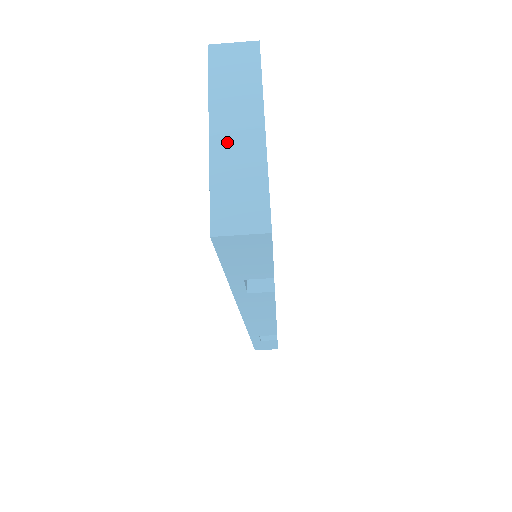
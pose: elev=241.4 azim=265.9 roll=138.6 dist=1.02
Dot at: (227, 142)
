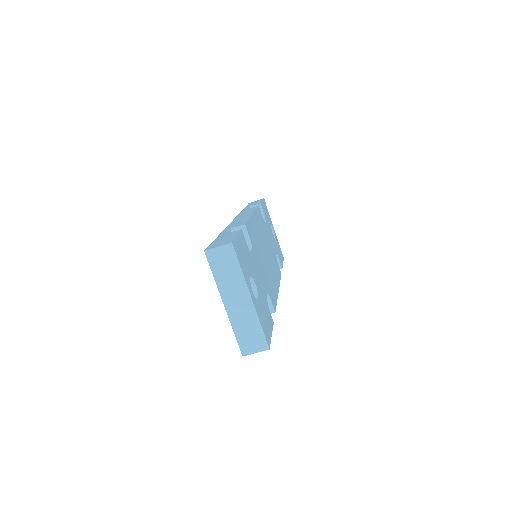
Dot at: (235, 309)
